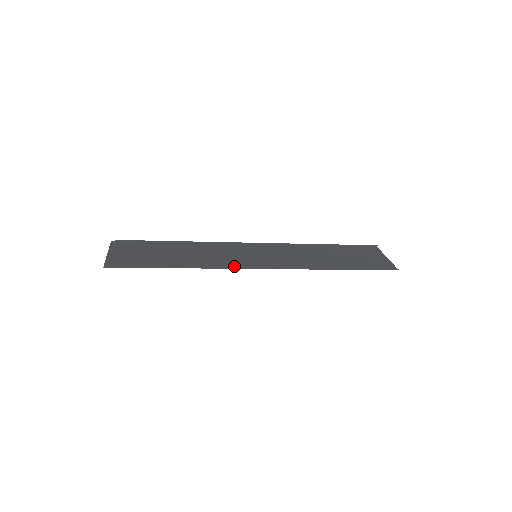
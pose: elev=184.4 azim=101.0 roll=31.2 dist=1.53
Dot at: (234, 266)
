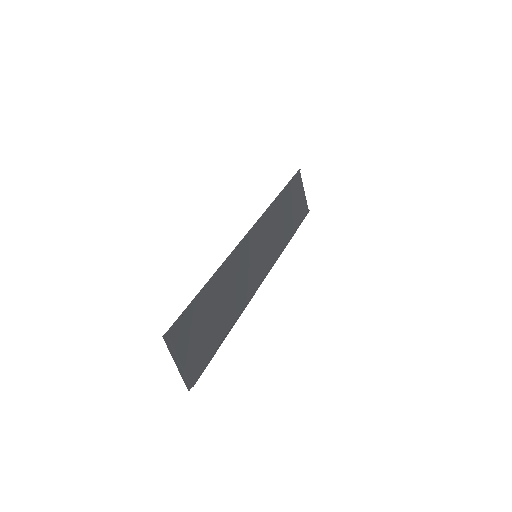
Dot at: (252, 291)
